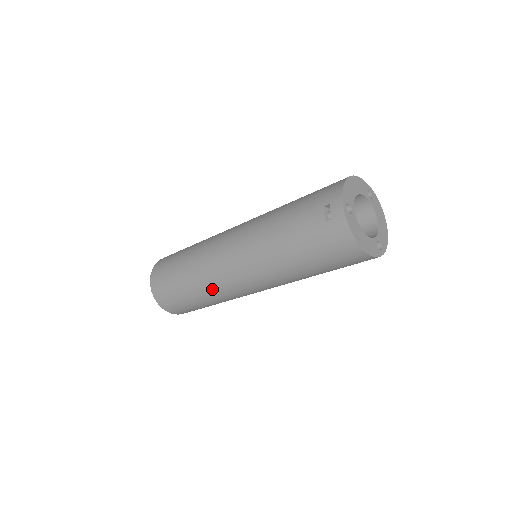
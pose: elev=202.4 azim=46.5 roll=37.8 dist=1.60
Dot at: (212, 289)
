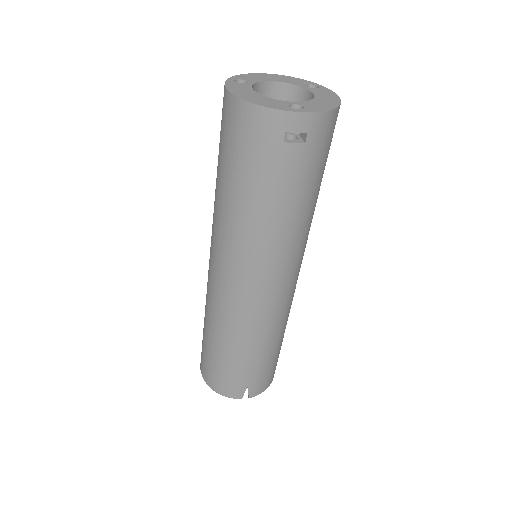
Dot at: (212, 310)
